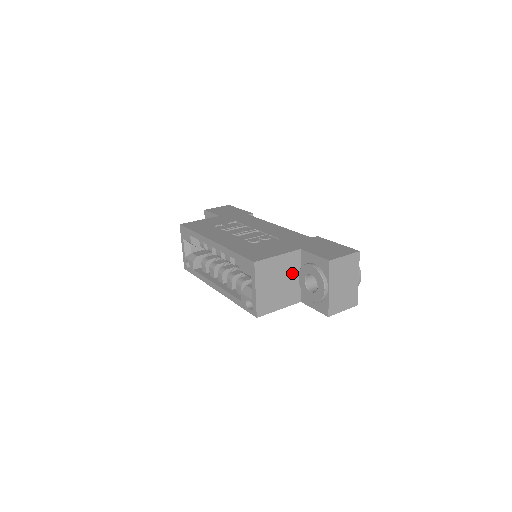
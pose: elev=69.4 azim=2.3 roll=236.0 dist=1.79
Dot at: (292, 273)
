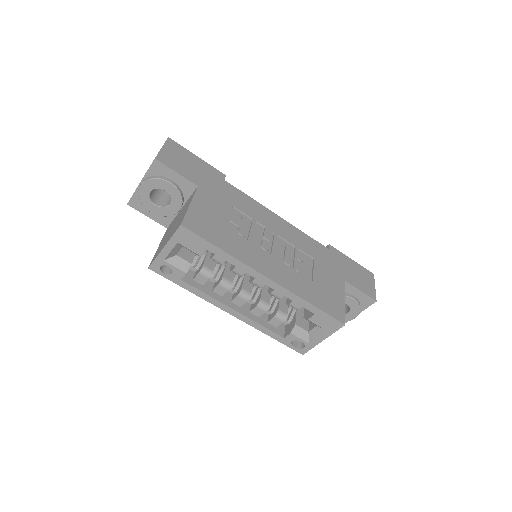
Dot at: occluded
